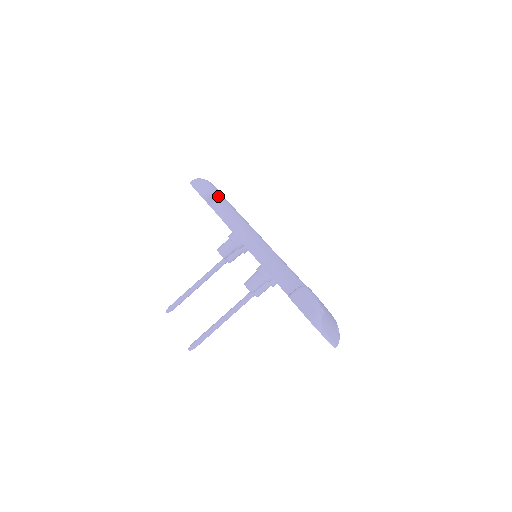
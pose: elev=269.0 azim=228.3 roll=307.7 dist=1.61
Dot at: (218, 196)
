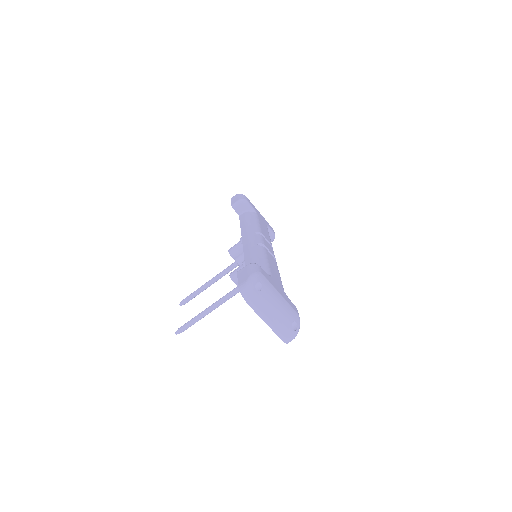
Dot at: (248, 207)
